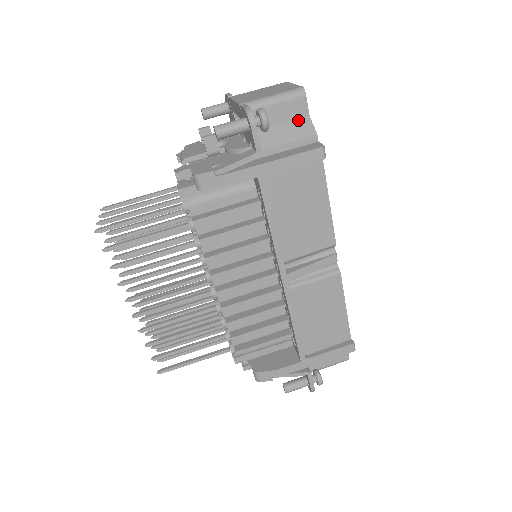
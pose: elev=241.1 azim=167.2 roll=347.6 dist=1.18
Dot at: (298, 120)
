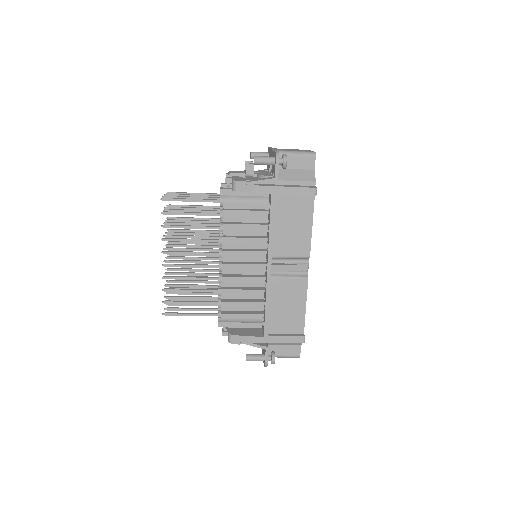
Dot at: (307, 170)
